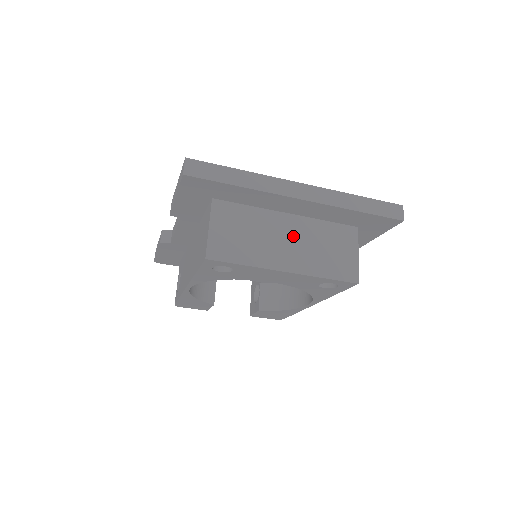
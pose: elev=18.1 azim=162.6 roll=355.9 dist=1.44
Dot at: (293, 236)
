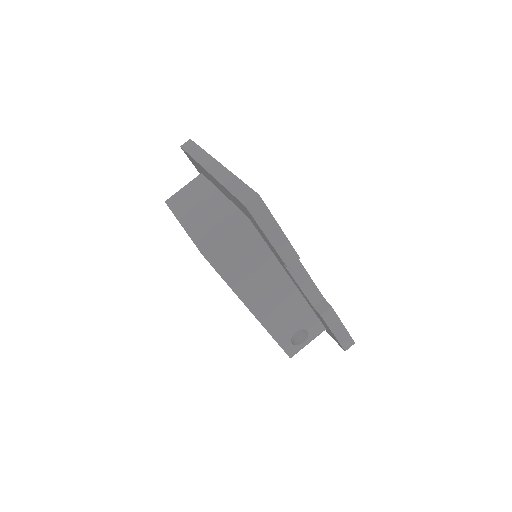
Dot at: (208, 207)
